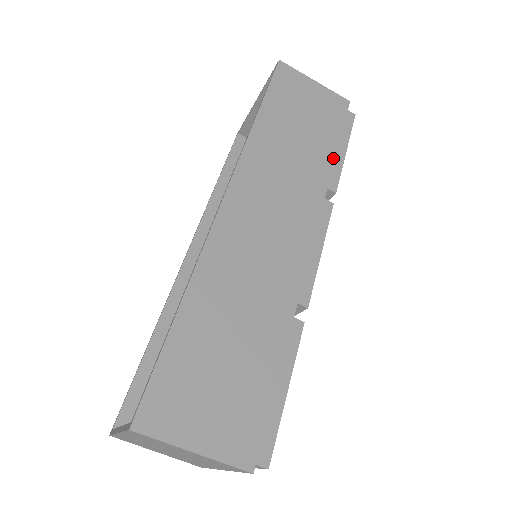
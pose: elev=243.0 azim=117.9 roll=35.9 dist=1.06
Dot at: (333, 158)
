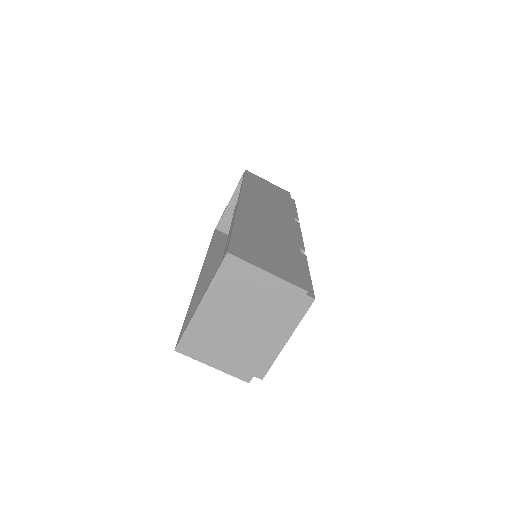
Dot at: (291, 206)
